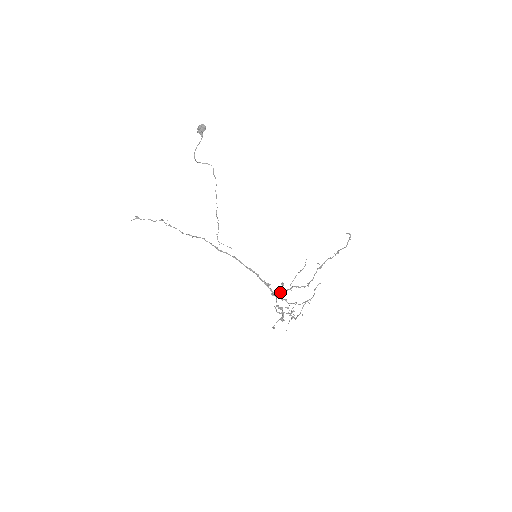
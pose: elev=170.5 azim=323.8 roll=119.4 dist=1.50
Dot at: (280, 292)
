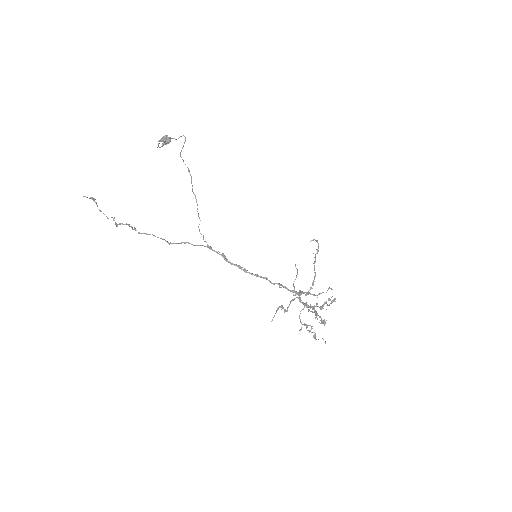
Dot at: (287, 310)
